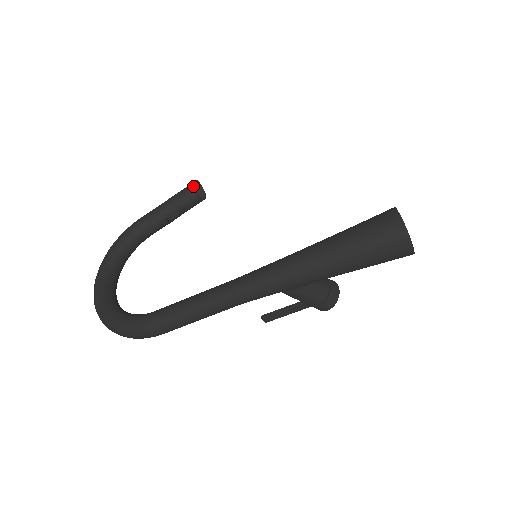
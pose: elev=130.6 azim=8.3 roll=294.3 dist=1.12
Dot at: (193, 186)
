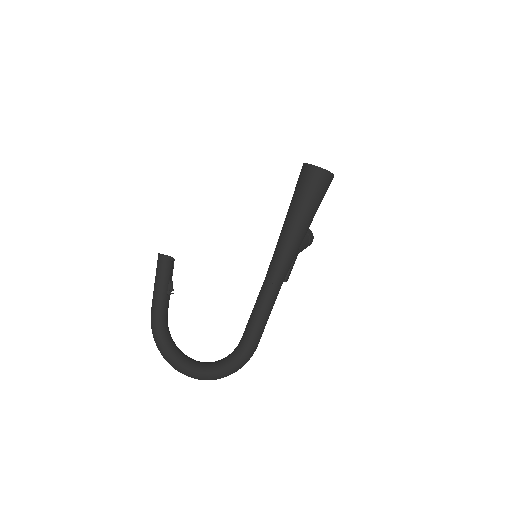
Dot at: (163, 259)
